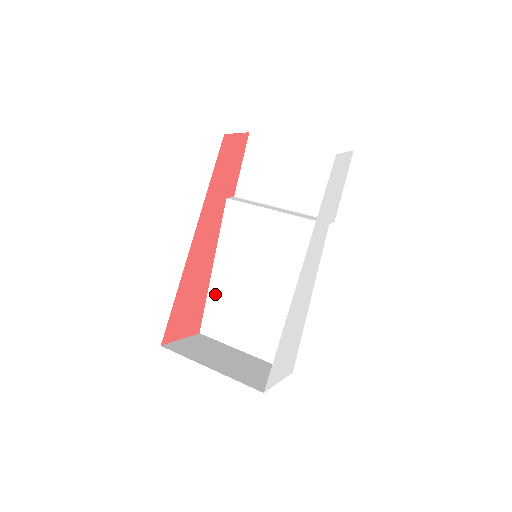
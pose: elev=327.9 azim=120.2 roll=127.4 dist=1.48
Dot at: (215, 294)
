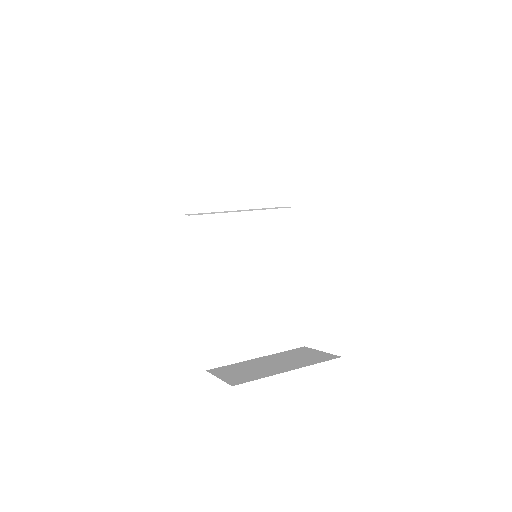
Dot at: (209, 319)
